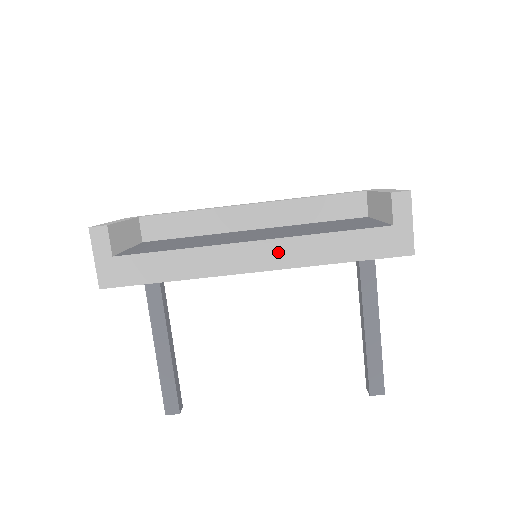
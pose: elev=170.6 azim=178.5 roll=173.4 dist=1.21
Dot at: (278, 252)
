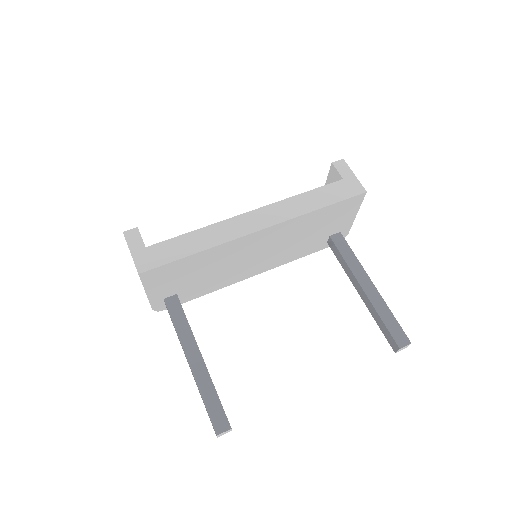
Dot at: (273, 213)
